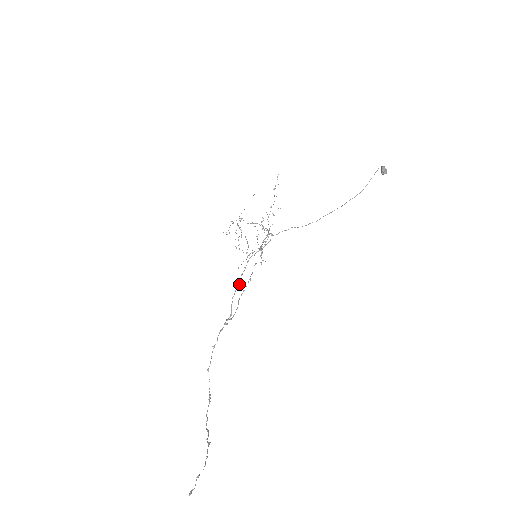
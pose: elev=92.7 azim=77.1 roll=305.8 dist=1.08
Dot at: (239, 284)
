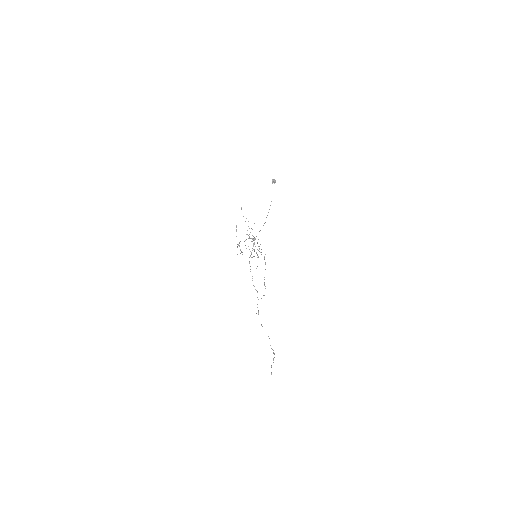
Dot at: (252, 276)
